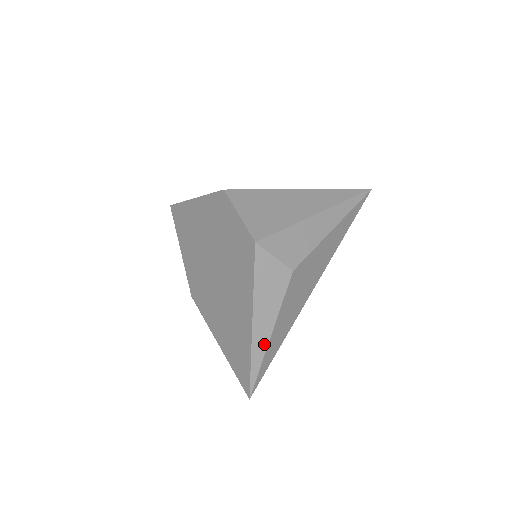
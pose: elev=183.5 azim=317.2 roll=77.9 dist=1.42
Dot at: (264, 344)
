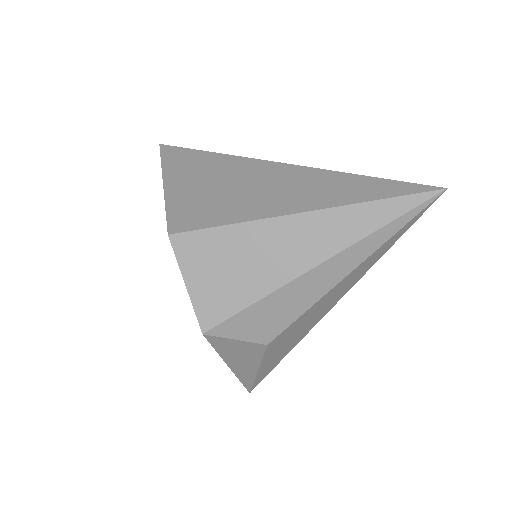
Dot at: (251, 375)
